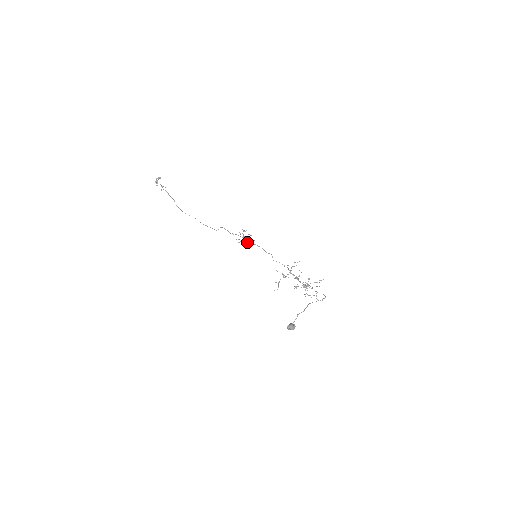
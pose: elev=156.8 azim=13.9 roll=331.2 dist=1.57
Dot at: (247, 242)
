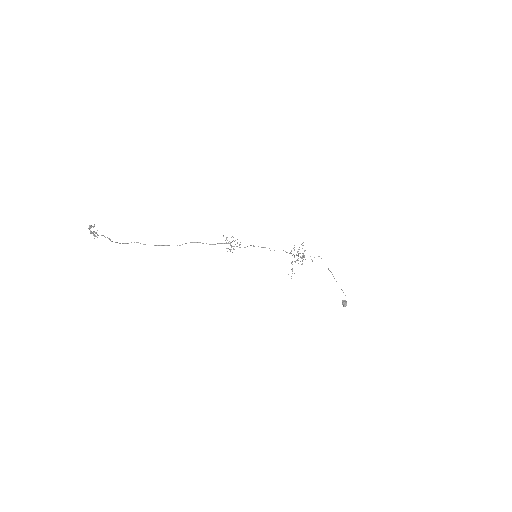
Dot at: occluded
